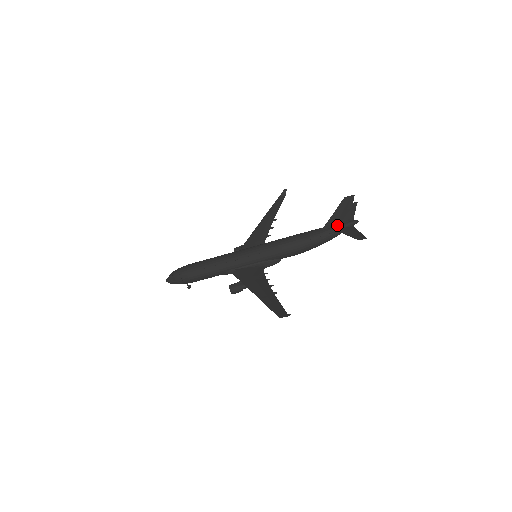
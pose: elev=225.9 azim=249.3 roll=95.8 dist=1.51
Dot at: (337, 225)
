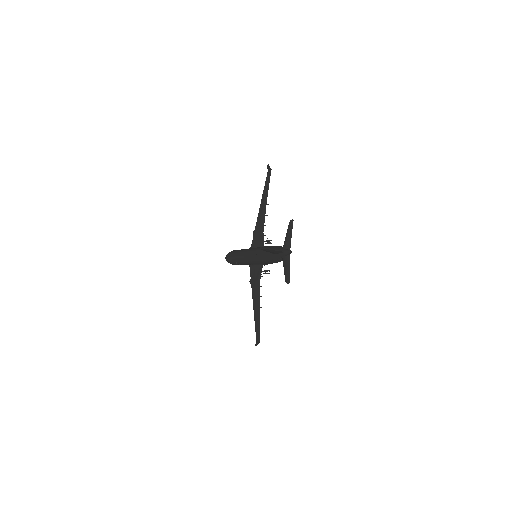
Dot at: (279, 253)
